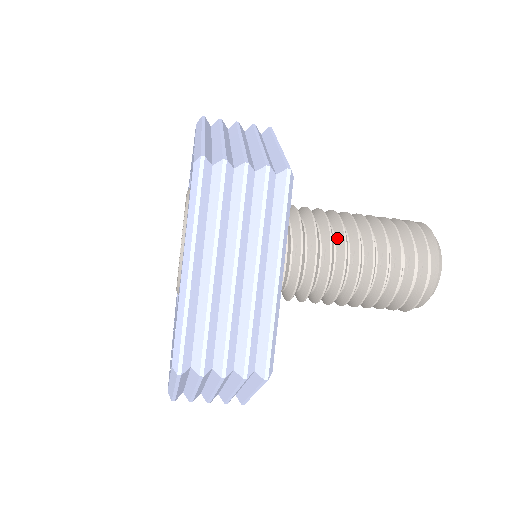
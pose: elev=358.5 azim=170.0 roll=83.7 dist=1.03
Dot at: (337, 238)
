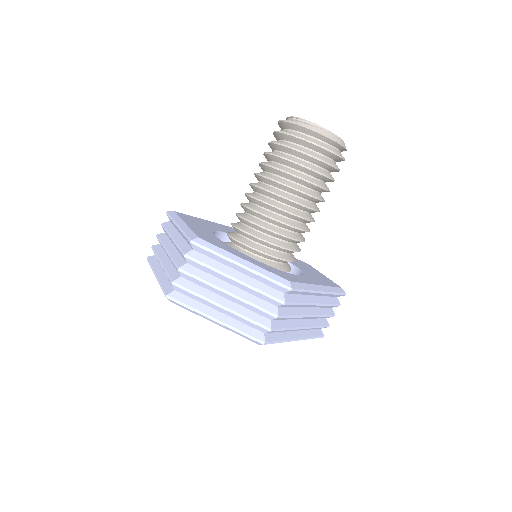
Dot at: (294, 219)
